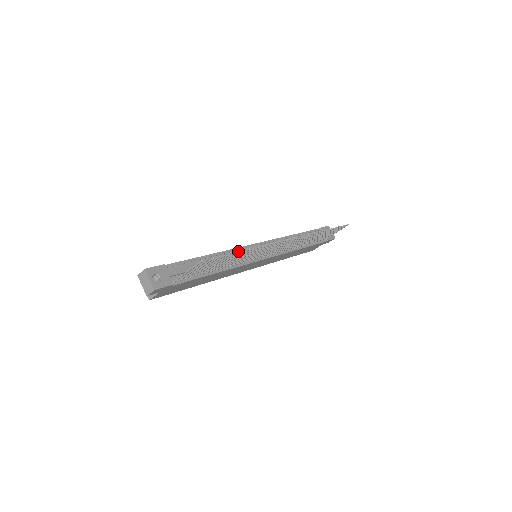
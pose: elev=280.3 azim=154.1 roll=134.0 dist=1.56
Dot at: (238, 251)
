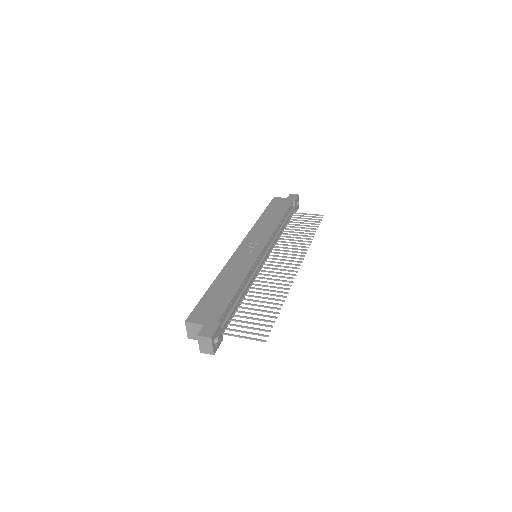
Dot at: (279, 309)
